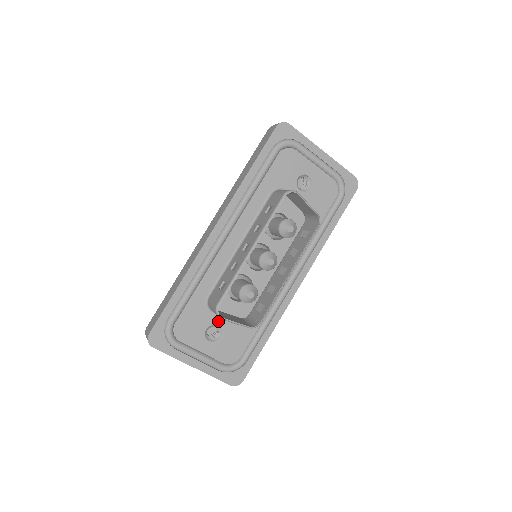
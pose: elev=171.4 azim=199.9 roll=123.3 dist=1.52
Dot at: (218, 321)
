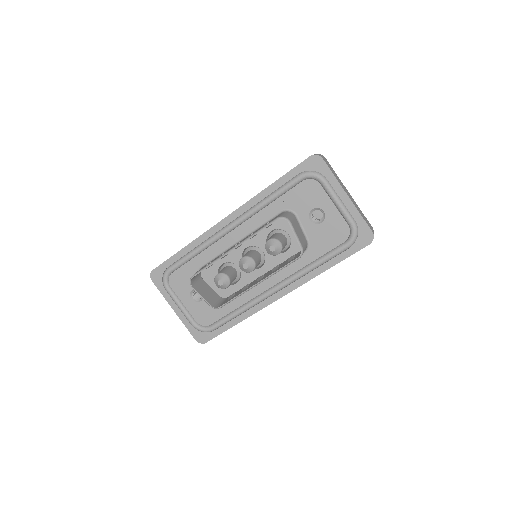
Dot at: occluded
